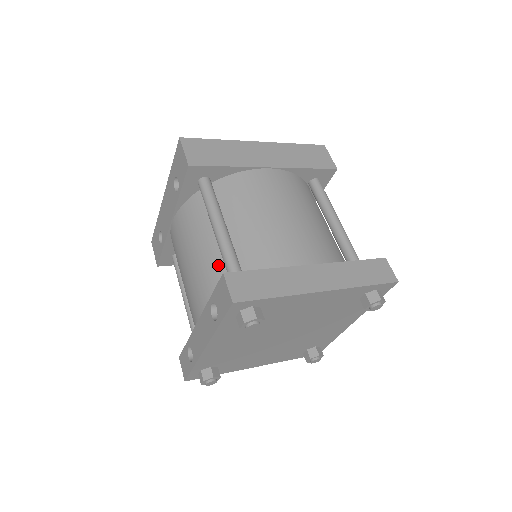
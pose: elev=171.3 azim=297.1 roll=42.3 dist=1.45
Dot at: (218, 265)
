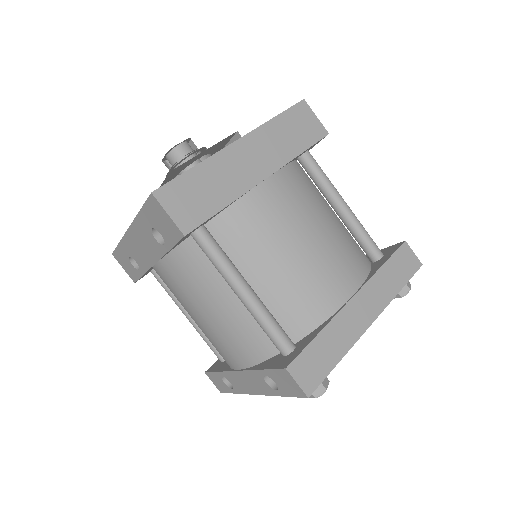
Dot at: (252, 326)
